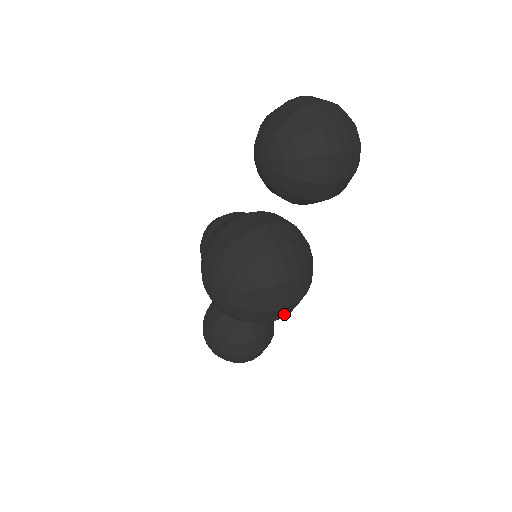
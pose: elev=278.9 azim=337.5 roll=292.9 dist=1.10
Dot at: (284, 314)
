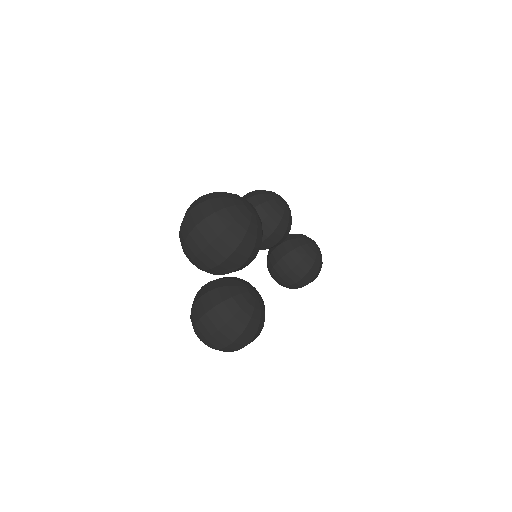
Dot at: (253, 340)
